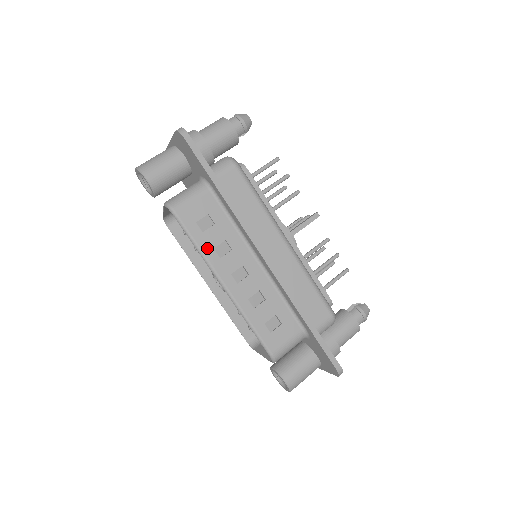
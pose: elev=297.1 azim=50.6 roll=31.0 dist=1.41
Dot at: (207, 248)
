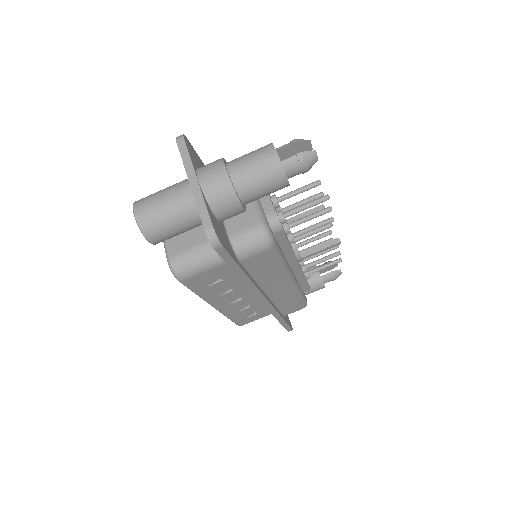
Dot at: (207, 294)
